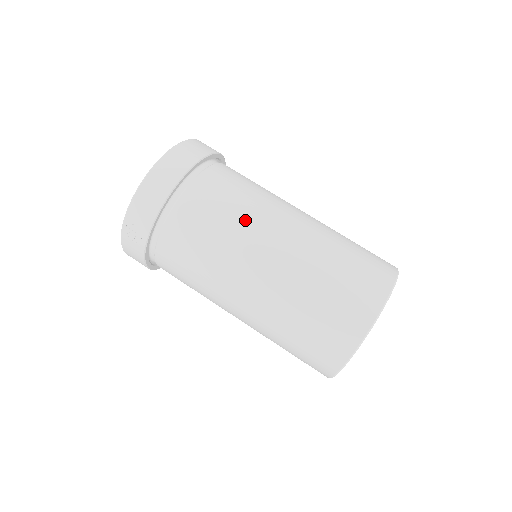
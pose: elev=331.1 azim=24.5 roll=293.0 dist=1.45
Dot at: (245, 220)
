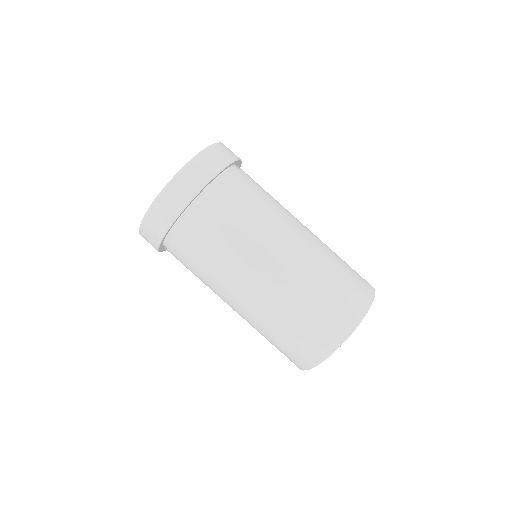
Dot at: (243, 246)
